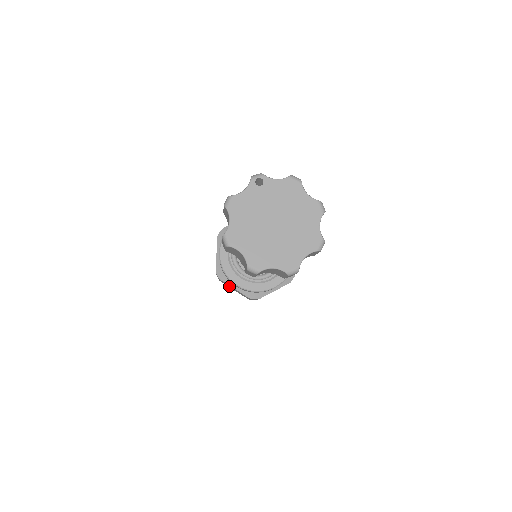
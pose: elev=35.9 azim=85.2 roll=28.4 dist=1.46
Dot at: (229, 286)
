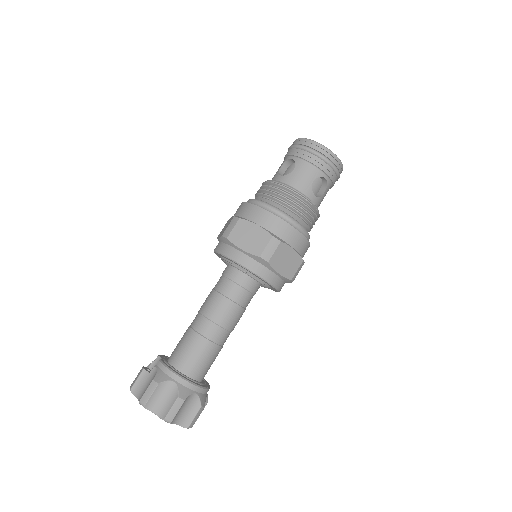
Dot at: occluded
